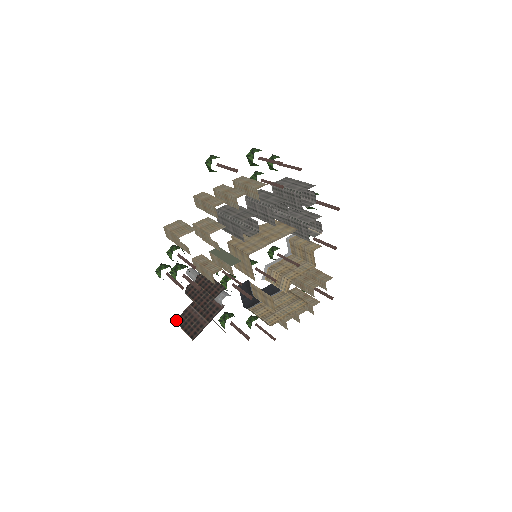
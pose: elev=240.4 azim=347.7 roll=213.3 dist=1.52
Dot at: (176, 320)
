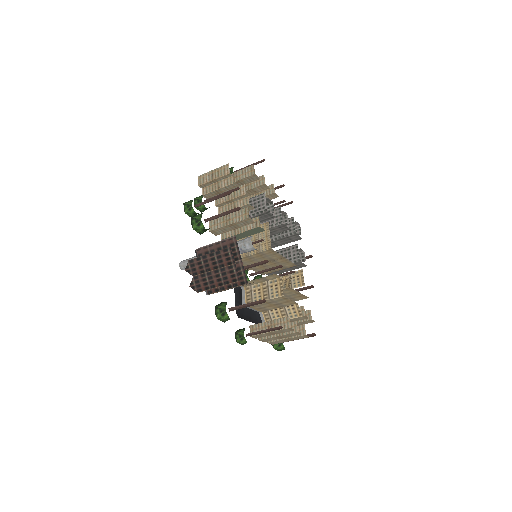
Dot at: (191, 259)
